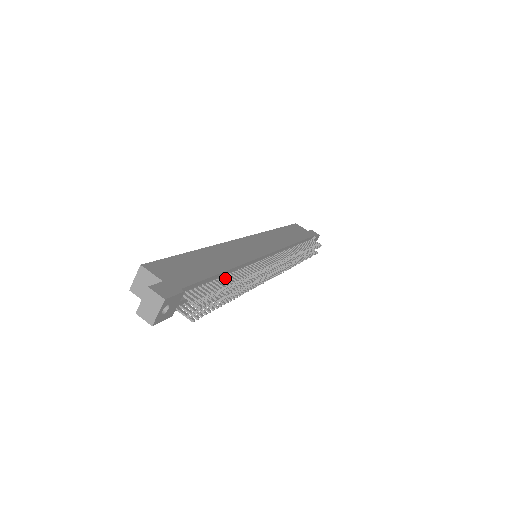
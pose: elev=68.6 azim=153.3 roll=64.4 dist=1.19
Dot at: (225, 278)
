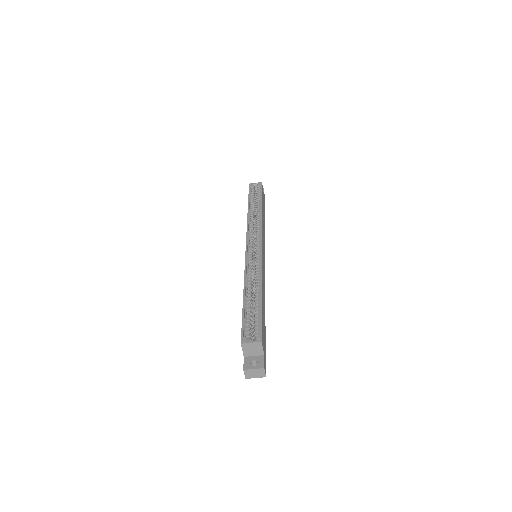
Dot at: occluded
